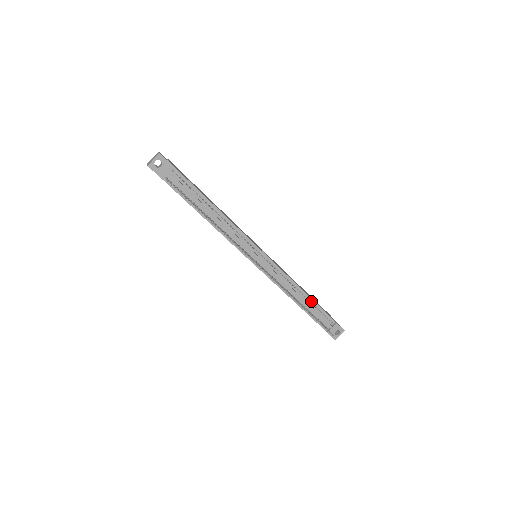
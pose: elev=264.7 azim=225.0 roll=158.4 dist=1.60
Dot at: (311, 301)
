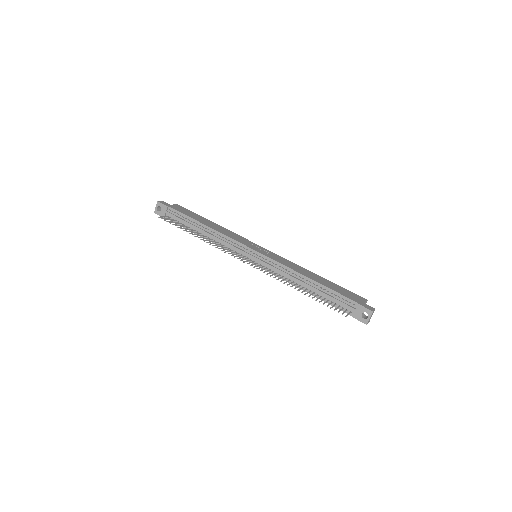
Dot at: (319, 285)
